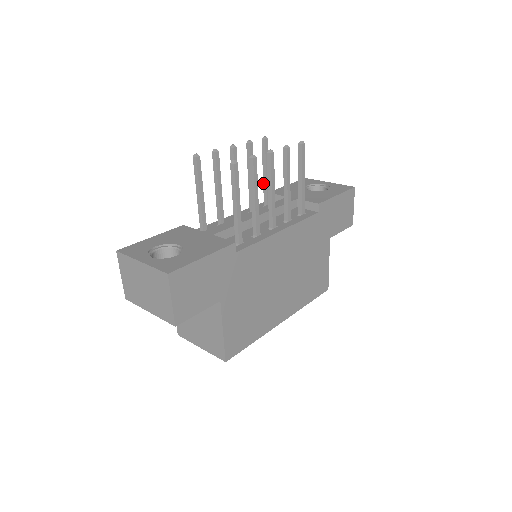
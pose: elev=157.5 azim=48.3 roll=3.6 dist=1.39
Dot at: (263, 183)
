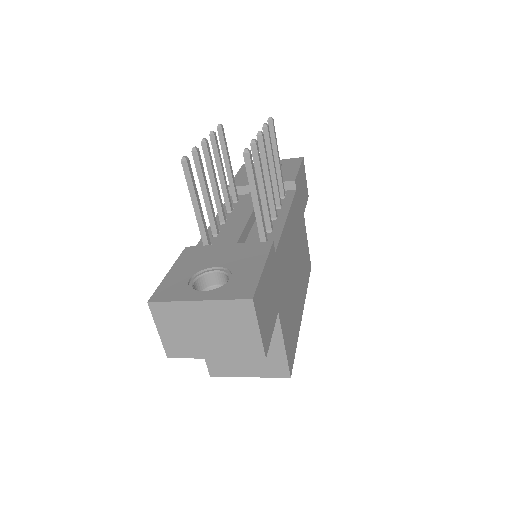
Dot at: occluded
